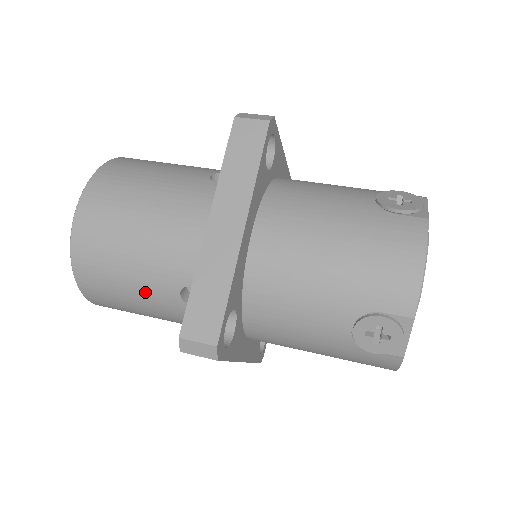
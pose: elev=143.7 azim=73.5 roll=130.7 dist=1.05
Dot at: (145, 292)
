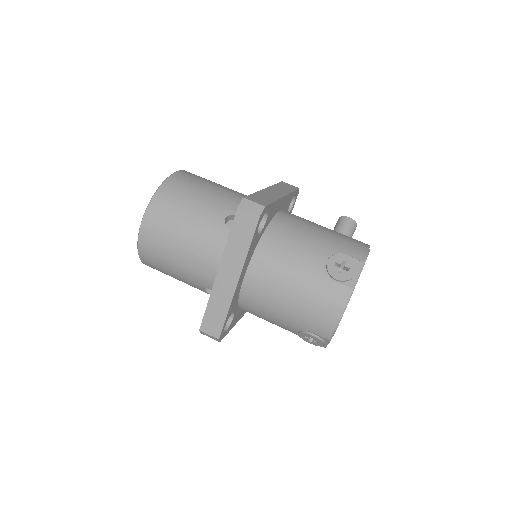
Dot at: (184, 281)
